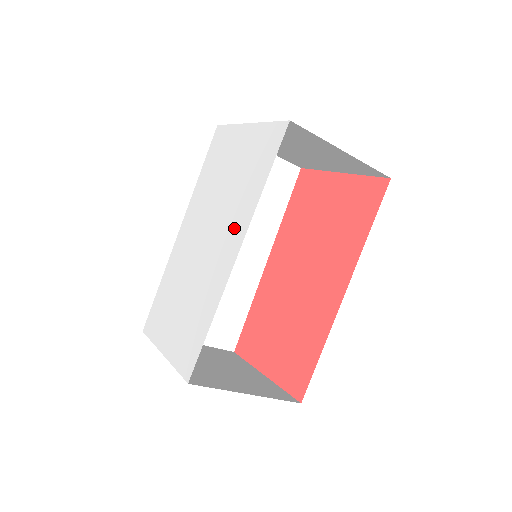
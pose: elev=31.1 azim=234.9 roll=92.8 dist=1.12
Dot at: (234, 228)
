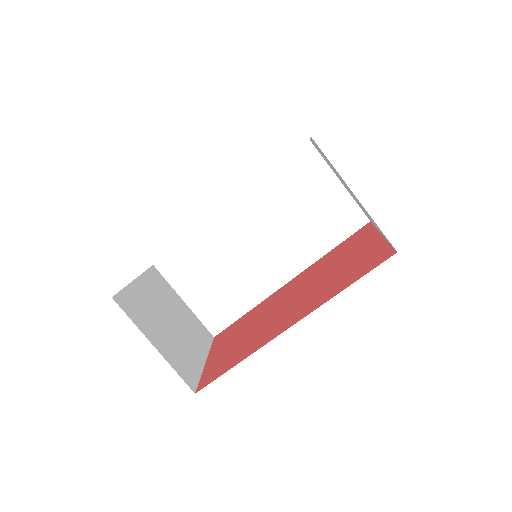
Dot at: occluded
